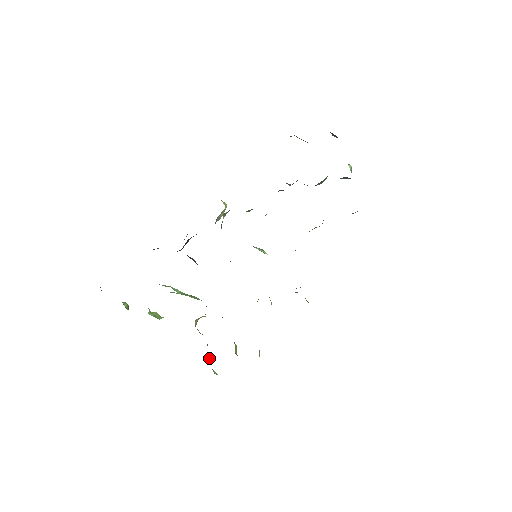
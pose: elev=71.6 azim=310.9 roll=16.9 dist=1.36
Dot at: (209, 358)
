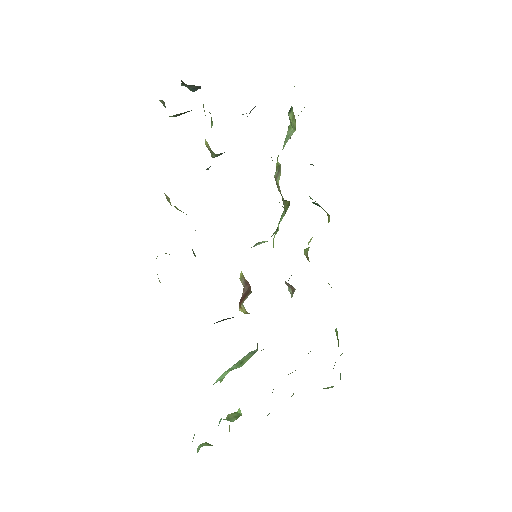
Dot at: occluded
